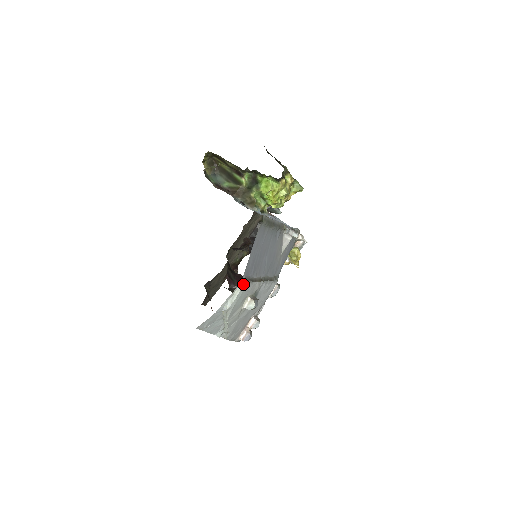
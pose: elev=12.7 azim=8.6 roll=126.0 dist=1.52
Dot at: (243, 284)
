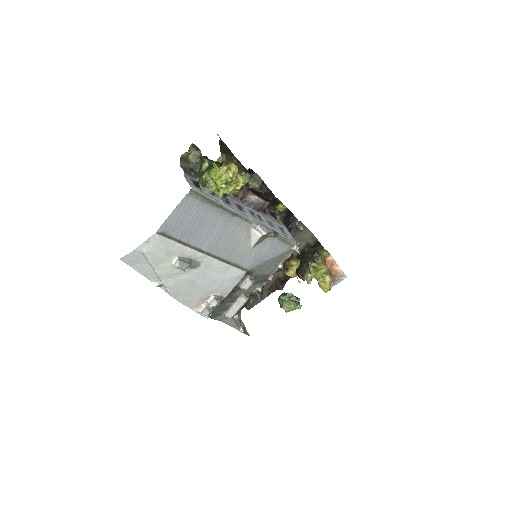
Dot at: (156, 234)
